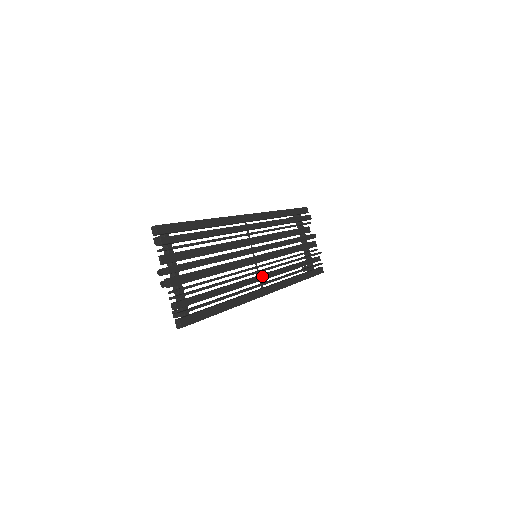
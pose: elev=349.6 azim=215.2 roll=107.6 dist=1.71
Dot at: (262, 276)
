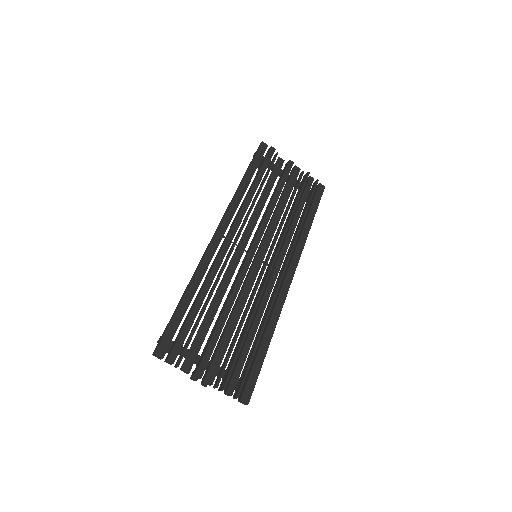
Dot at: (275, 269)
